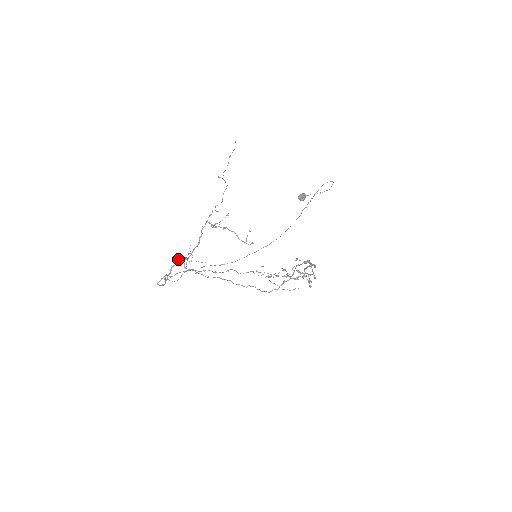
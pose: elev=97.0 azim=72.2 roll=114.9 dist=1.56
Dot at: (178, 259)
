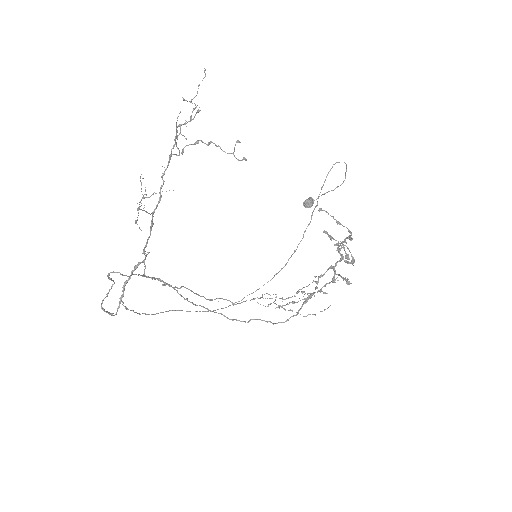
Dot at: occluded
